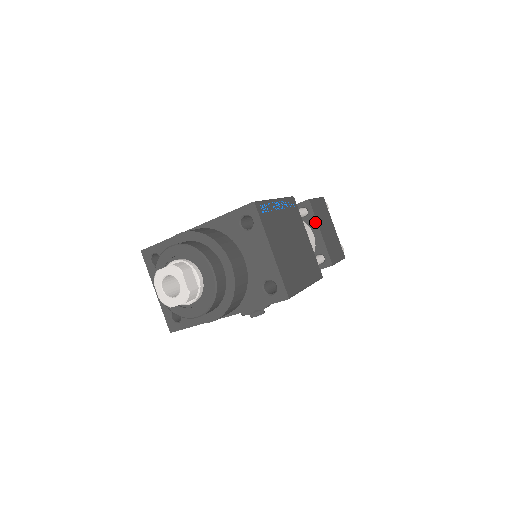
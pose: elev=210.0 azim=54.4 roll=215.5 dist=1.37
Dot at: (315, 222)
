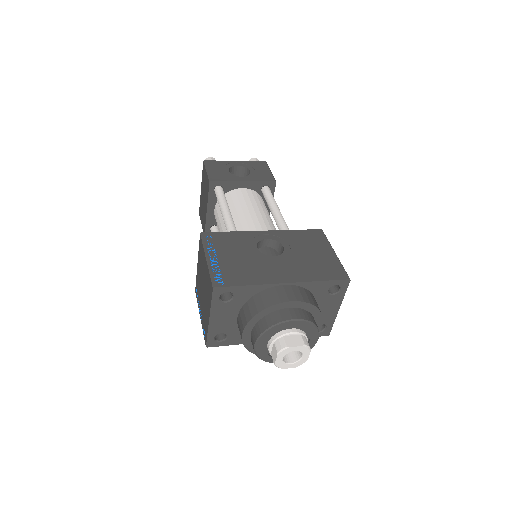
Dot at: occluded
